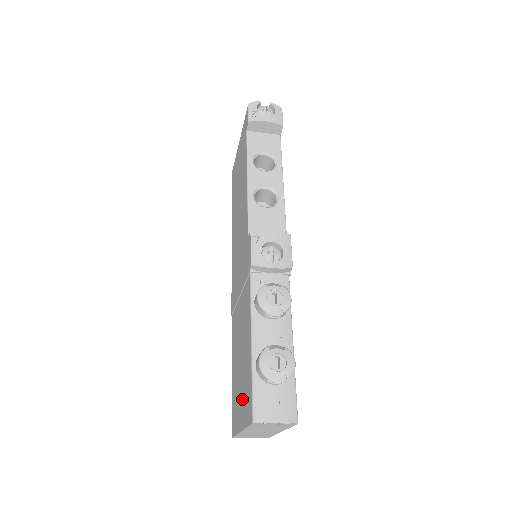
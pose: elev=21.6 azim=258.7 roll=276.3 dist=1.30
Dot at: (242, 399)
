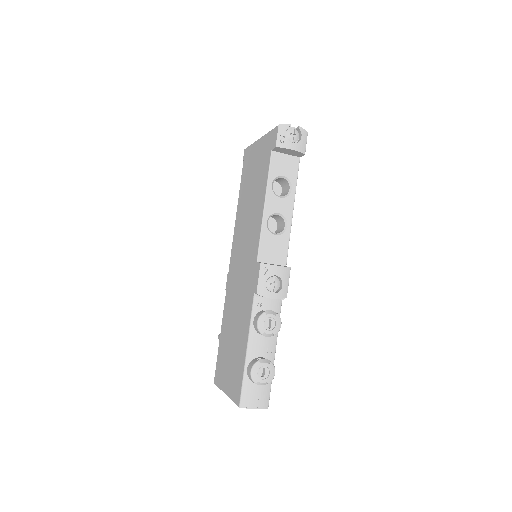
Dot at: (230, 375)
